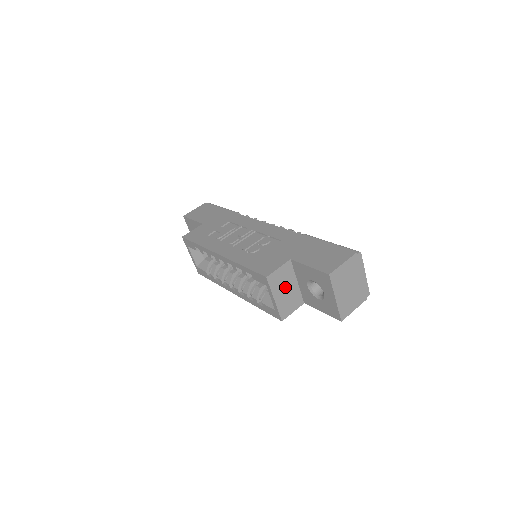
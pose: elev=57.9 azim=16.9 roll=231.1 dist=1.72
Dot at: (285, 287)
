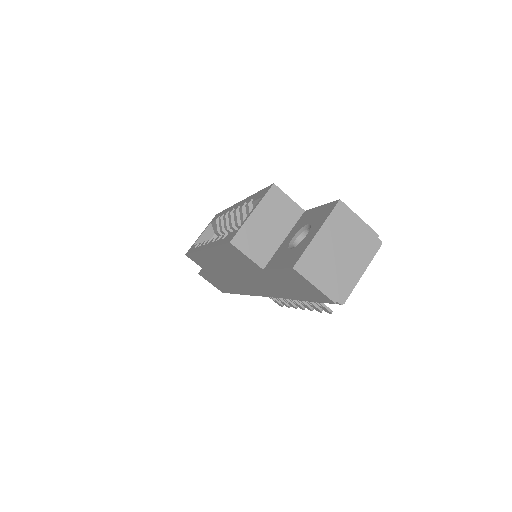
Dot at: (272, 222)
